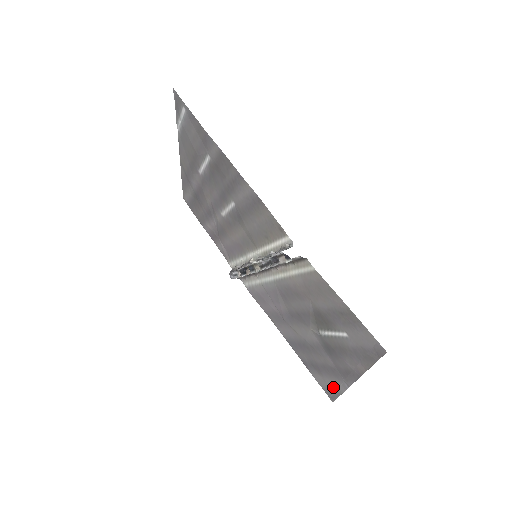
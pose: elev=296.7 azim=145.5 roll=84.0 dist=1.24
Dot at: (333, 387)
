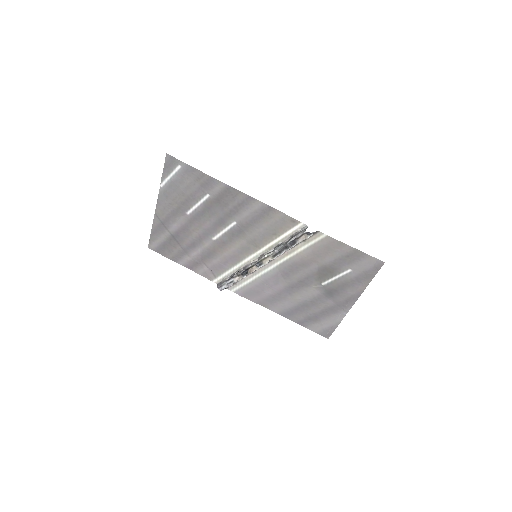
Dot at: (330, 324)
